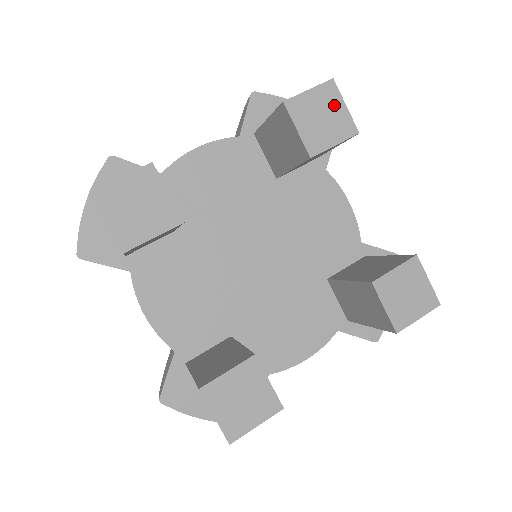
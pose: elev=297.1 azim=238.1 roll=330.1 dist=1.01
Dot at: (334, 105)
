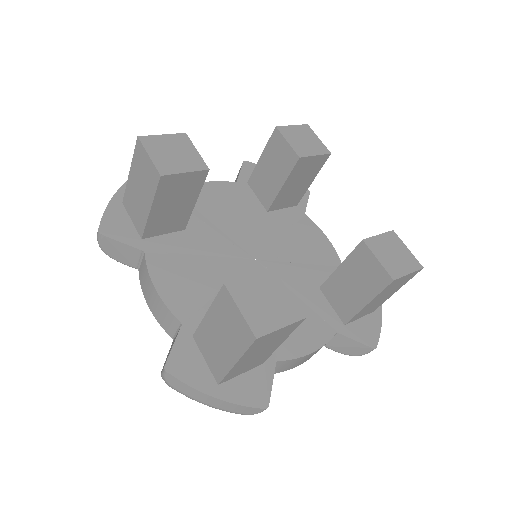
Dot at: (311, 136)
